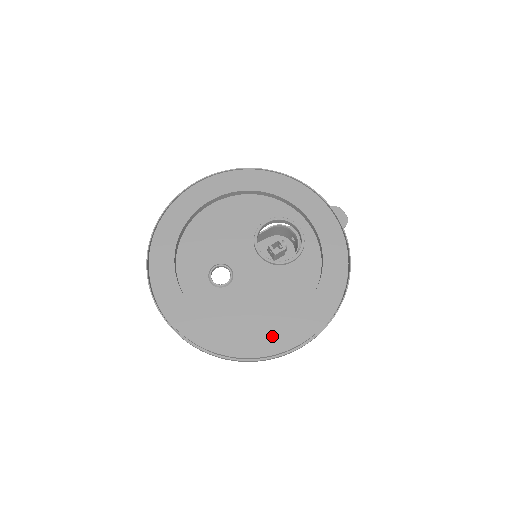
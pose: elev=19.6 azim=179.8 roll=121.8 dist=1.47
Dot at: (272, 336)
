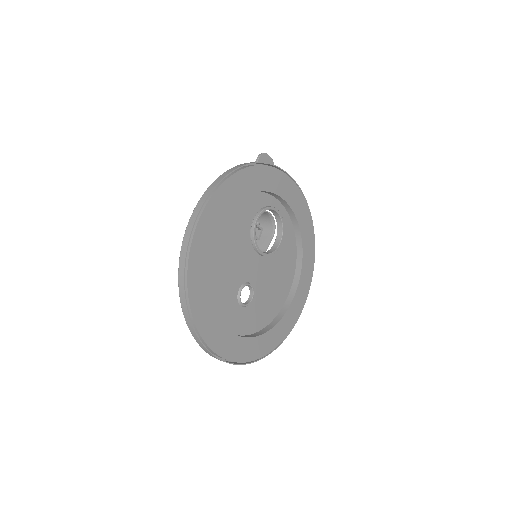
Dot at: (294, 307)
